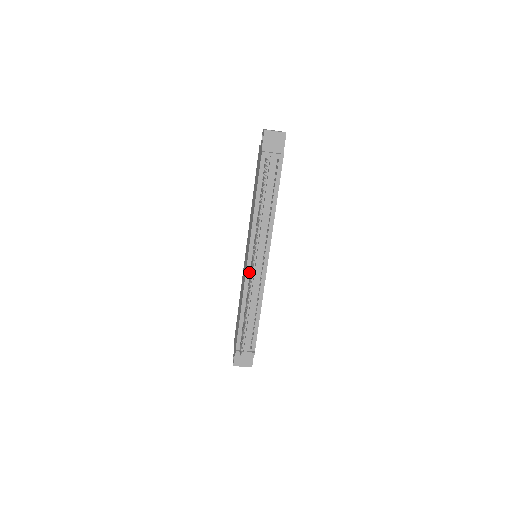
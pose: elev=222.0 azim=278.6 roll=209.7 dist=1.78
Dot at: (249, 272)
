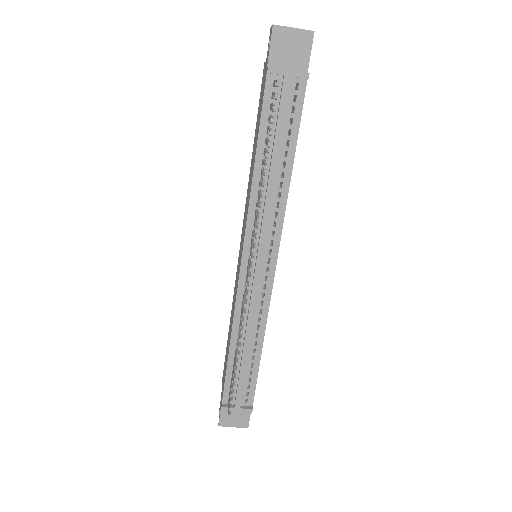
Dot at: (243, 284)
